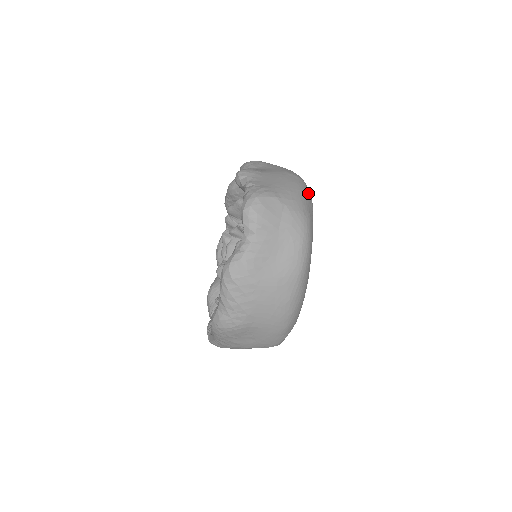
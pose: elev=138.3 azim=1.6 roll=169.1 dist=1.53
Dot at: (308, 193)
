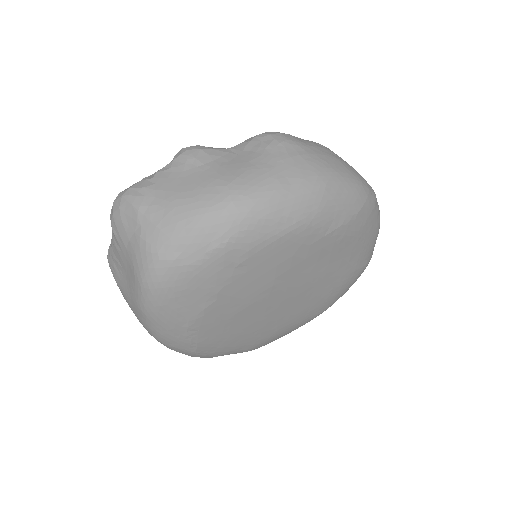
Dot at: (217, 230)
